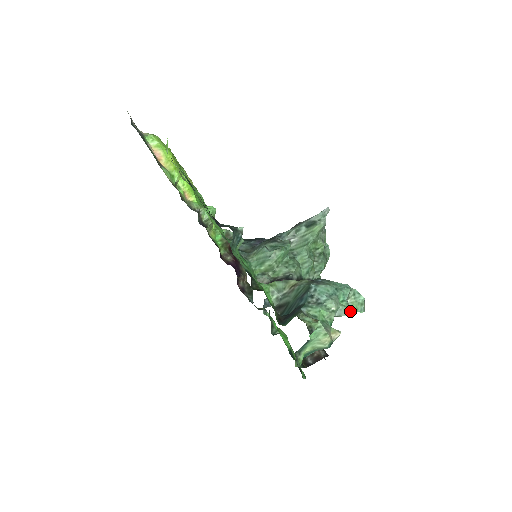
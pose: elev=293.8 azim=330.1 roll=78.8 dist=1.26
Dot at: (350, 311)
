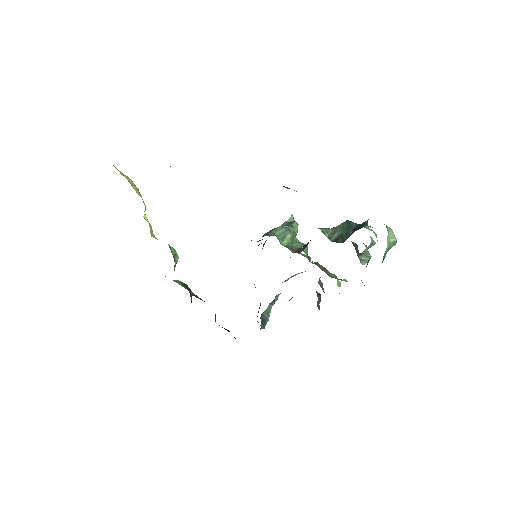
Dot at: (368, 251)
